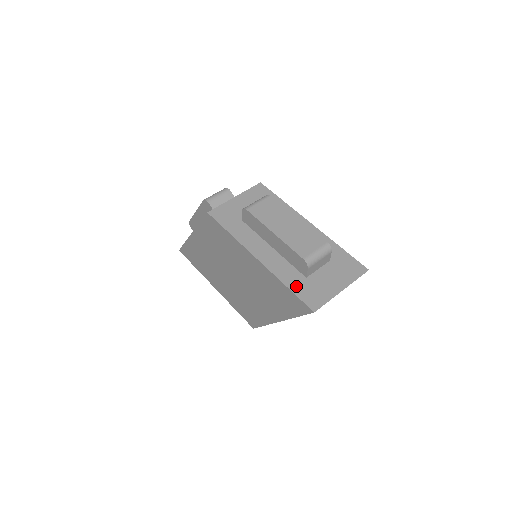
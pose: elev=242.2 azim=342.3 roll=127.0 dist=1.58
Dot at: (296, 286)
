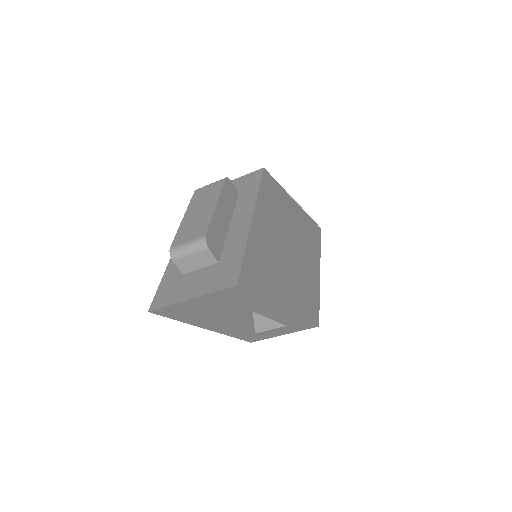
Dot at: (167, 280)
